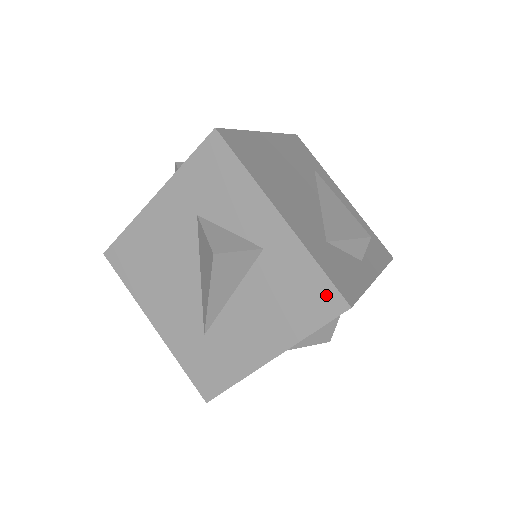
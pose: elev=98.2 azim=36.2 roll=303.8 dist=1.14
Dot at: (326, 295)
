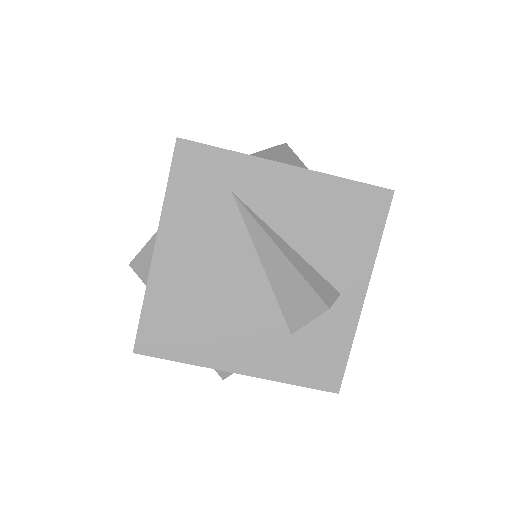
Dot at: occluded
